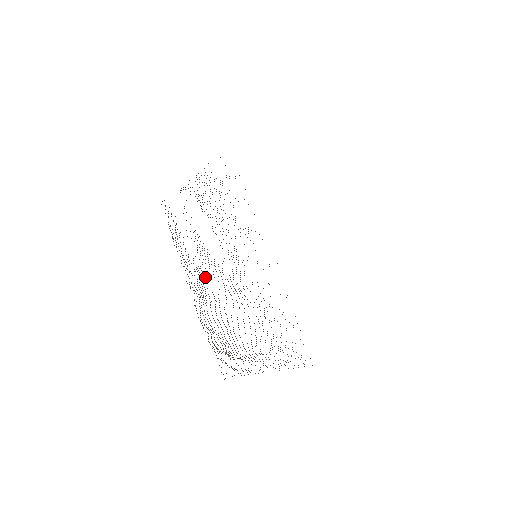
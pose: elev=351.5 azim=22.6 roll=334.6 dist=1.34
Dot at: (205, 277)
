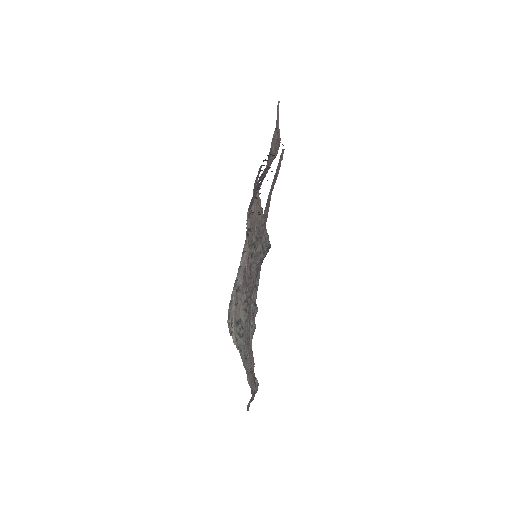
Dot at: (251, 302)
